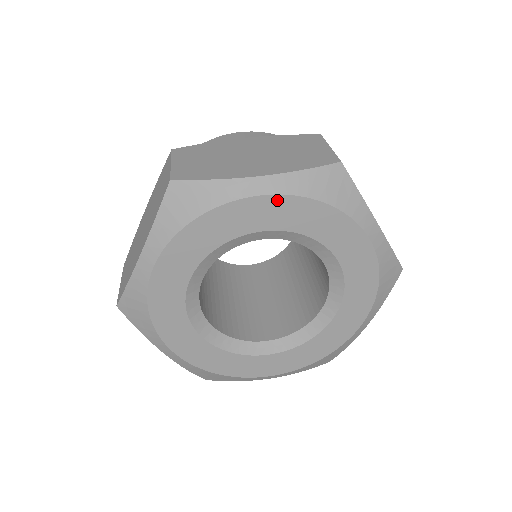
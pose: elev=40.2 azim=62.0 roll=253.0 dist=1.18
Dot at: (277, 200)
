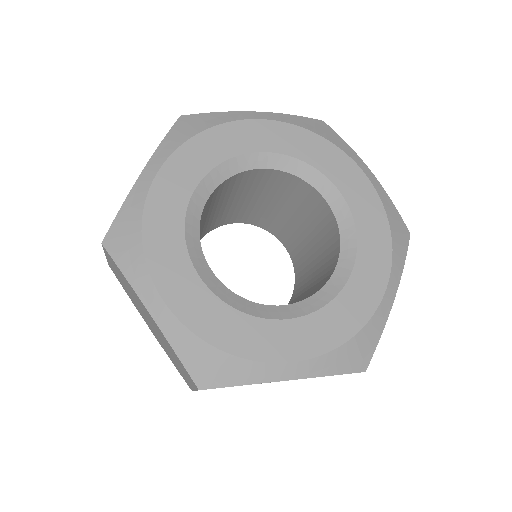
Dot at: (274, 125)
